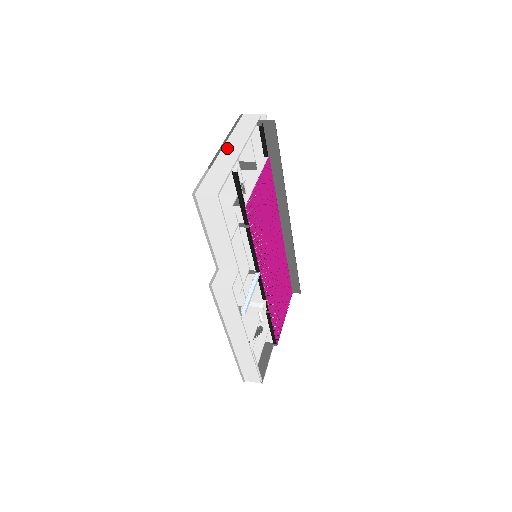
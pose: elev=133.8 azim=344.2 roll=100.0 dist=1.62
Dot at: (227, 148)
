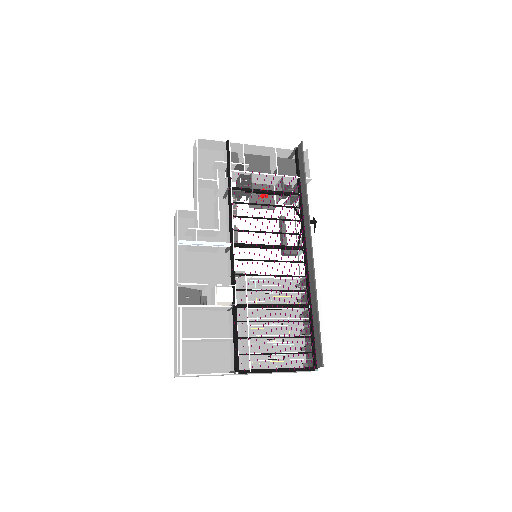
Dot at: (252, 151)
